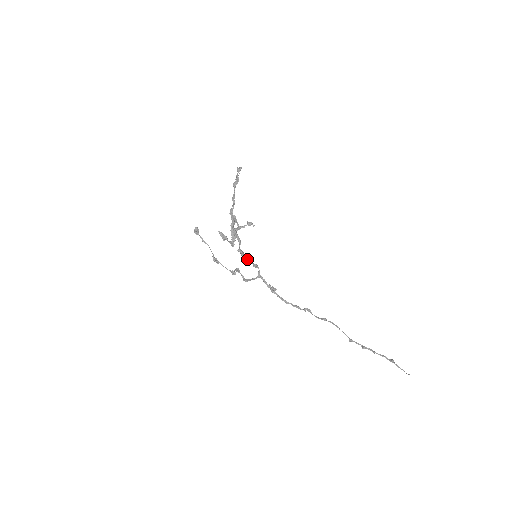
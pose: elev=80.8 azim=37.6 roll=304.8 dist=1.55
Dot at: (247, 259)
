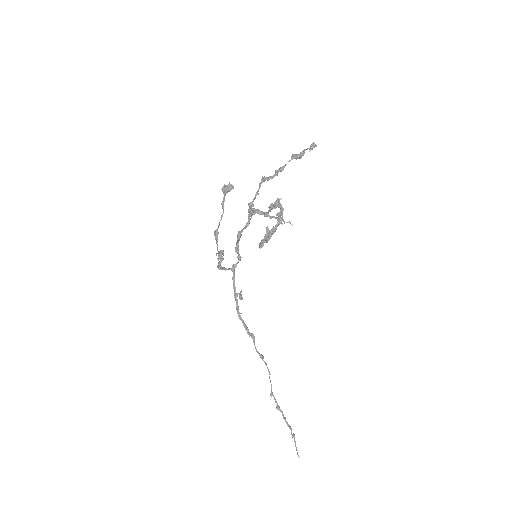
Dot at: (237, 244)
